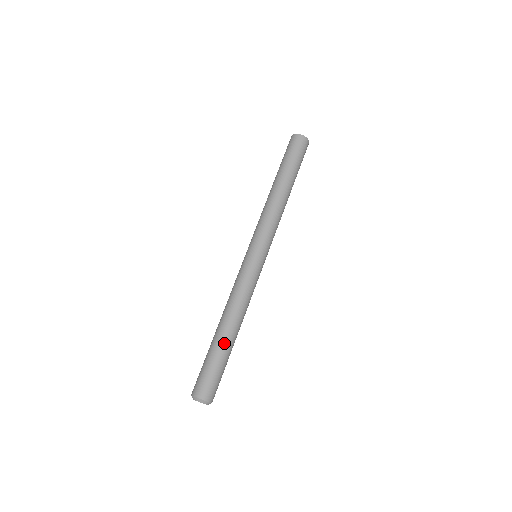
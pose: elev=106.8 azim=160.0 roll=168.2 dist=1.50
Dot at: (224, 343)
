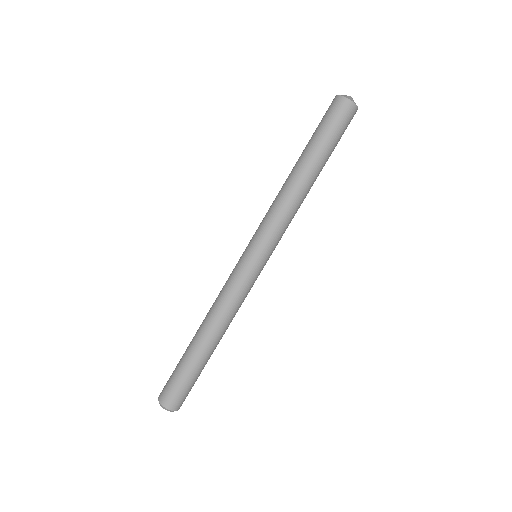
Dot at: (205, 357)
